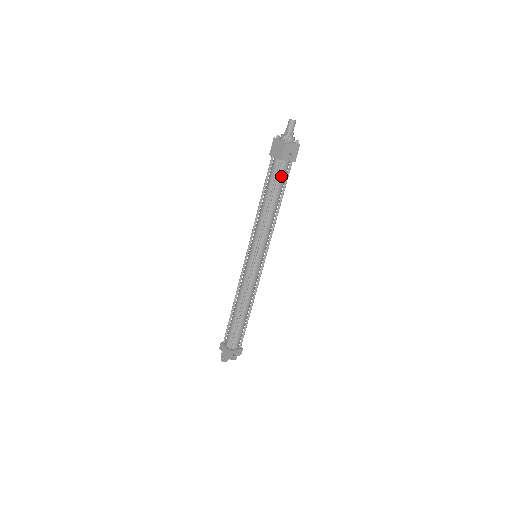
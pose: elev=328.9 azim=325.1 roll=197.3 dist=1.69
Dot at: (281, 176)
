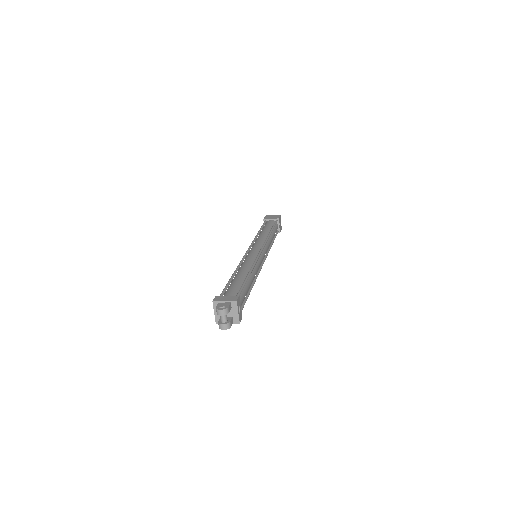
Dot at: (276, 228)
